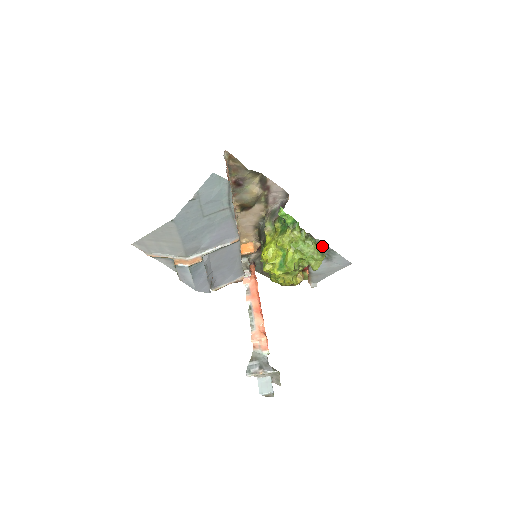
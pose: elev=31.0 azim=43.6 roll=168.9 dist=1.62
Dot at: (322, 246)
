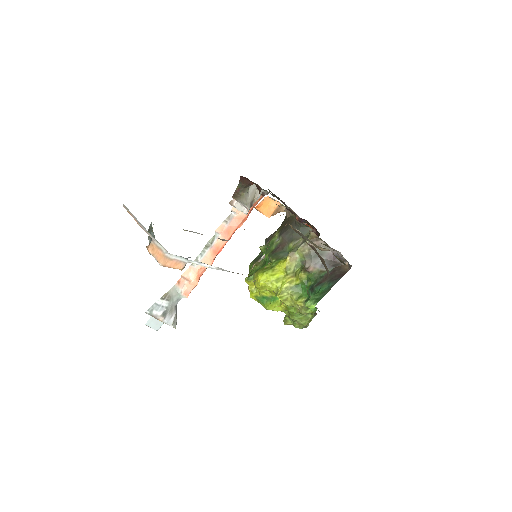
Dot at: occluded
